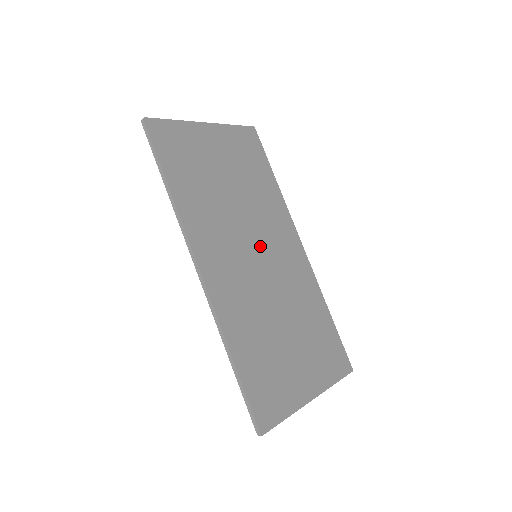
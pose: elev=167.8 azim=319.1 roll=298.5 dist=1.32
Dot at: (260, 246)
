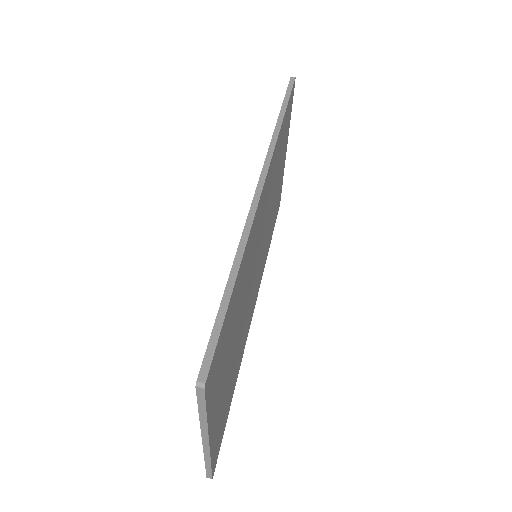
Dot at: (260, 256)
